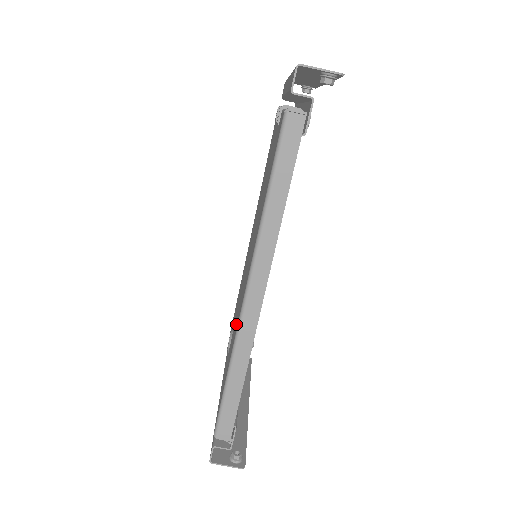
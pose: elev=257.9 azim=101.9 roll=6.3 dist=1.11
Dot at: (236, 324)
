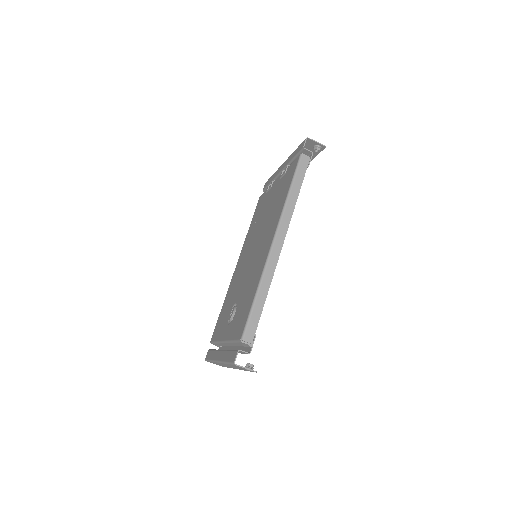
Dot at: (257, 272)
